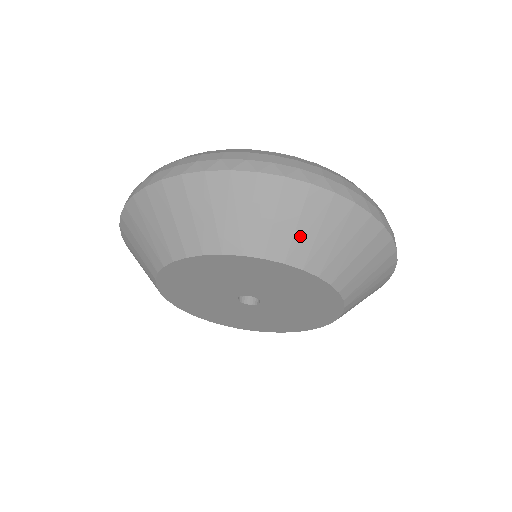
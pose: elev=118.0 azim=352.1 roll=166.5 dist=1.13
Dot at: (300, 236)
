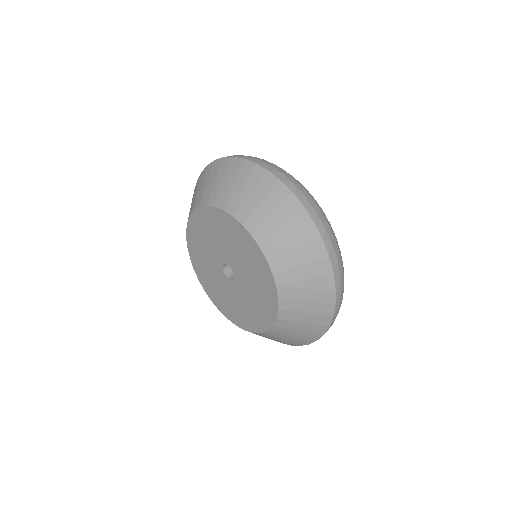
Dot at: (215, 187)
